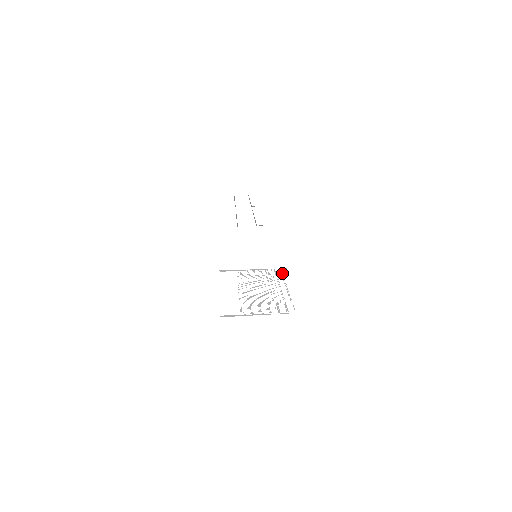
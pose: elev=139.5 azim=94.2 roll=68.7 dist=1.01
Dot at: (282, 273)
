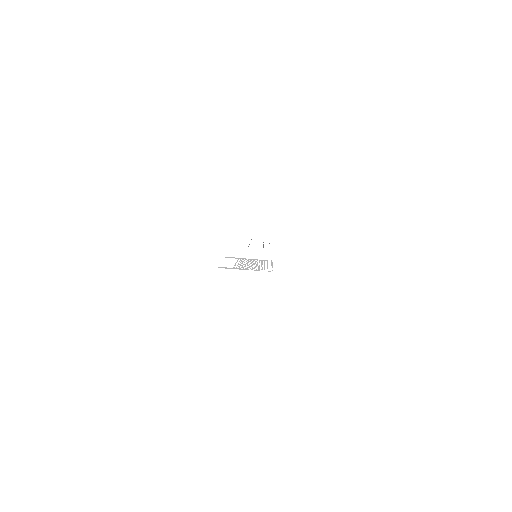
Dot at: occluded
